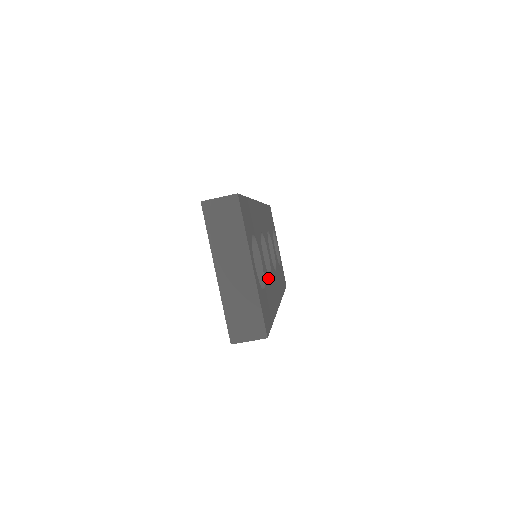
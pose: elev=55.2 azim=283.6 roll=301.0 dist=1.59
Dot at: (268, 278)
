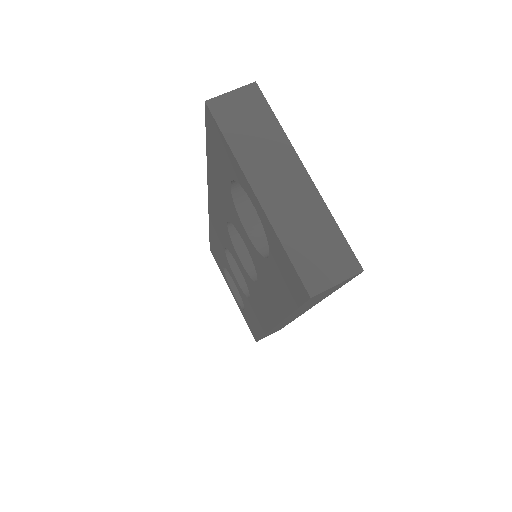
Dot at: occluded
